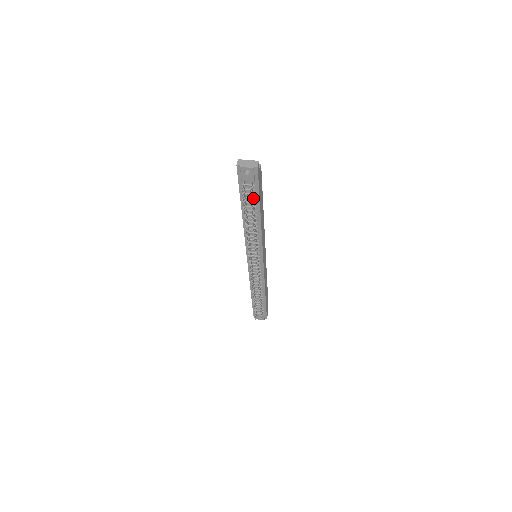
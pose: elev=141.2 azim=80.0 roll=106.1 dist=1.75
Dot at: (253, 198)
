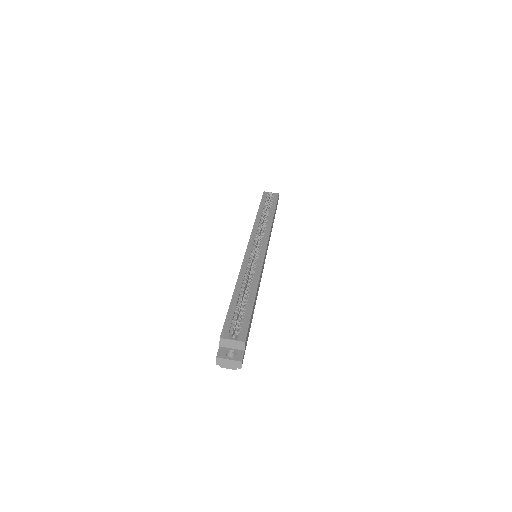
Dot at: occluded
